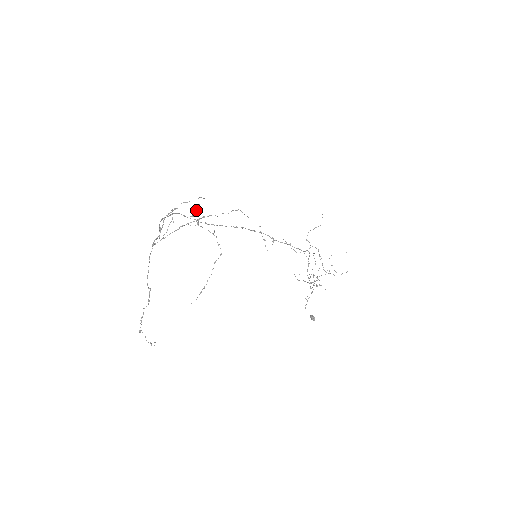
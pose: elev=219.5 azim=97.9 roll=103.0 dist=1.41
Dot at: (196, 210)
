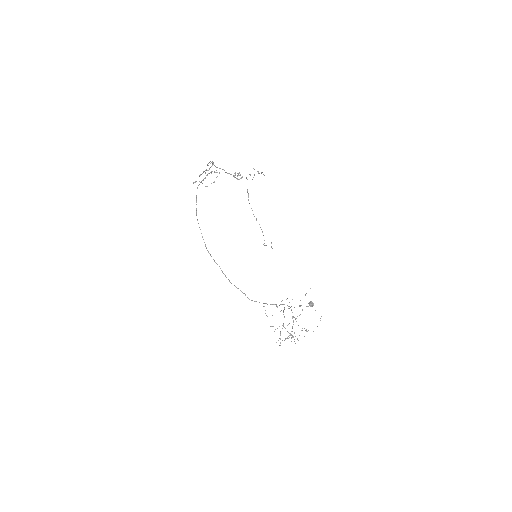
Dot at: occluded
